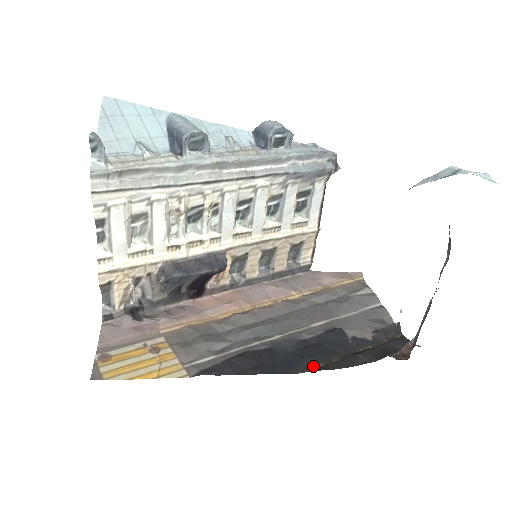
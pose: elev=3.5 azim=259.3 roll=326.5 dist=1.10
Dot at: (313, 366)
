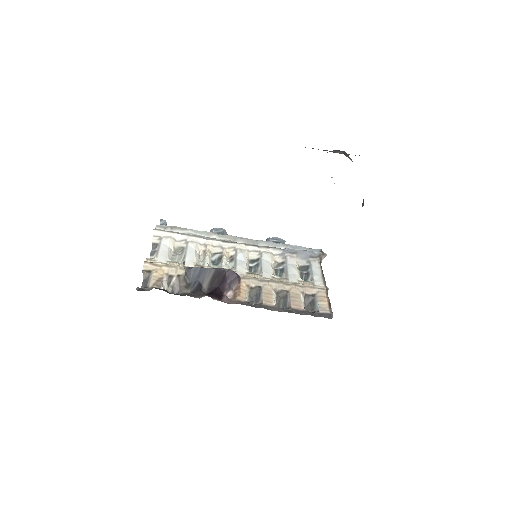
Dot at: occluded
